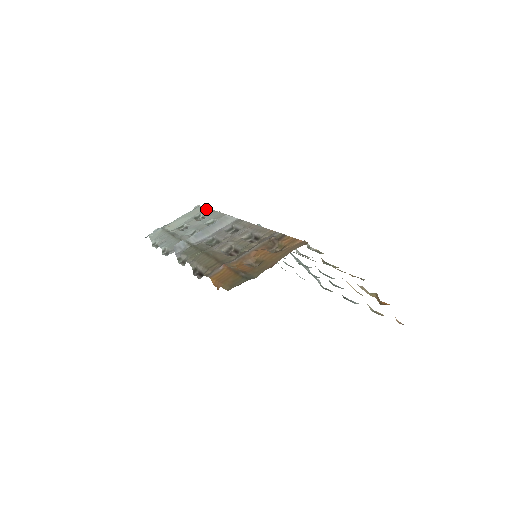
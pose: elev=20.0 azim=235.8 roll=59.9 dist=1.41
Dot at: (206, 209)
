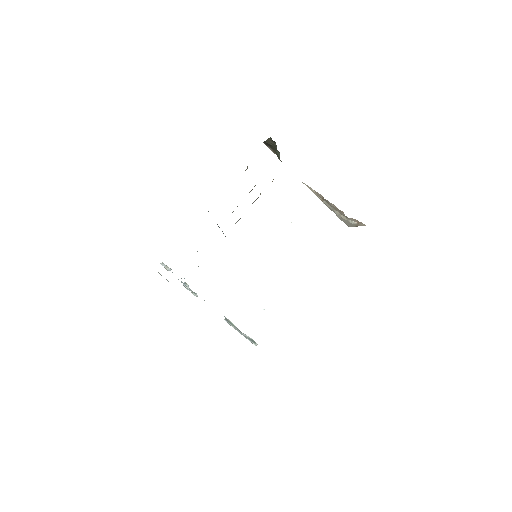
Dot at: occluded
